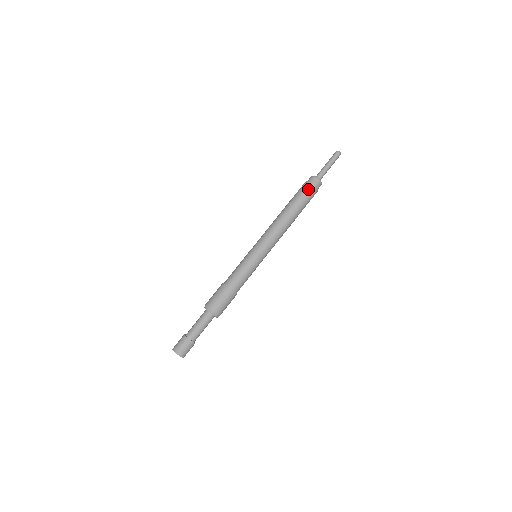
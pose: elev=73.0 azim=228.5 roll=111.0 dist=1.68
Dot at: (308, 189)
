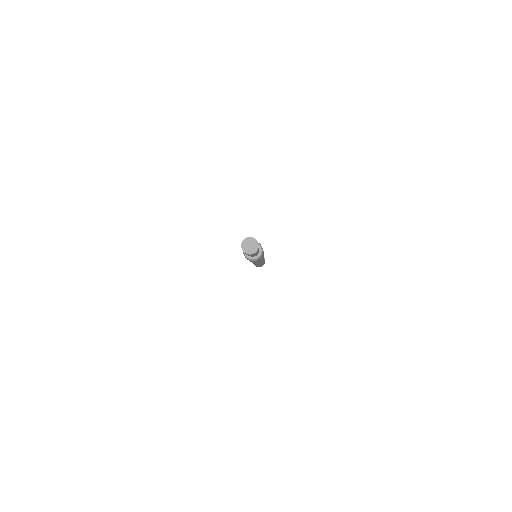
Dot at: occluded
